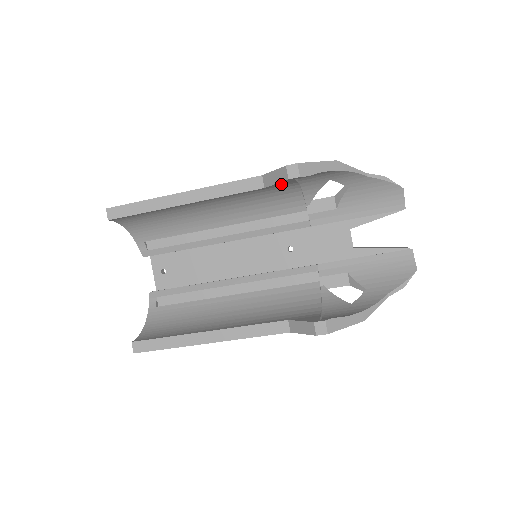
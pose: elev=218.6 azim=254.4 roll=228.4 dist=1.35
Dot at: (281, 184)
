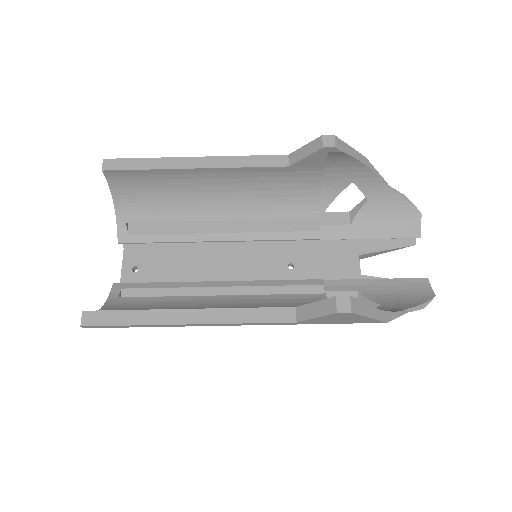
Dot at: (307, 165)
